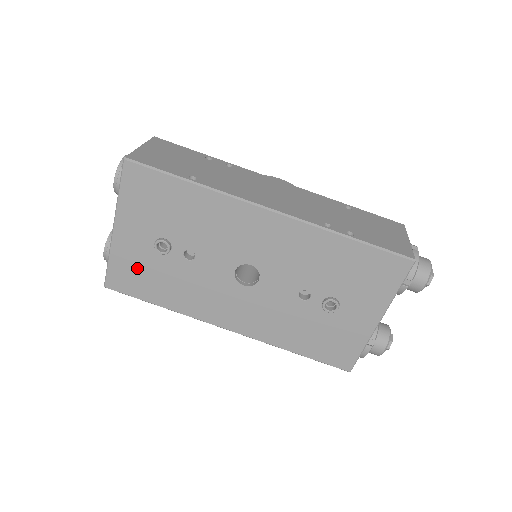
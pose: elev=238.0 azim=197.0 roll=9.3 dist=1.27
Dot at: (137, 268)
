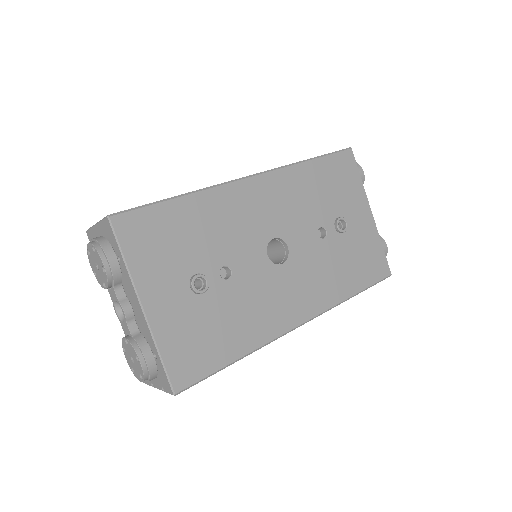
Dot at: (192, 334)
